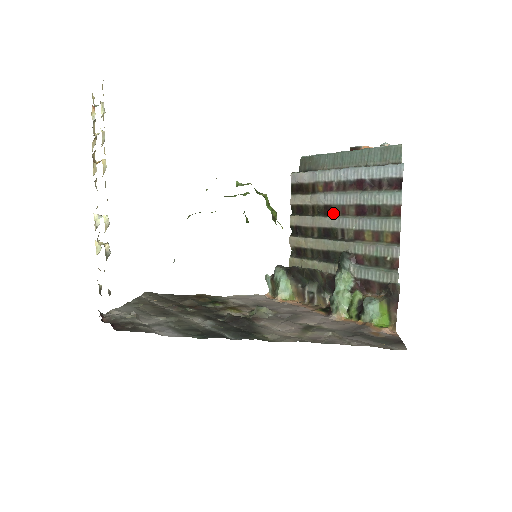
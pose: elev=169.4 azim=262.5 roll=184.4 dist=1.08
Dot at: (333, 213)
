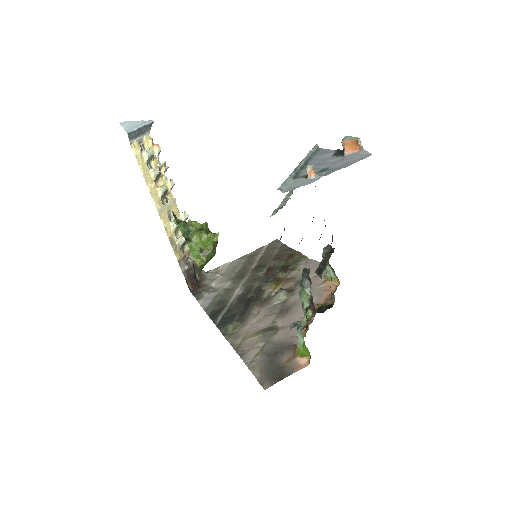
Dot at: occluded
